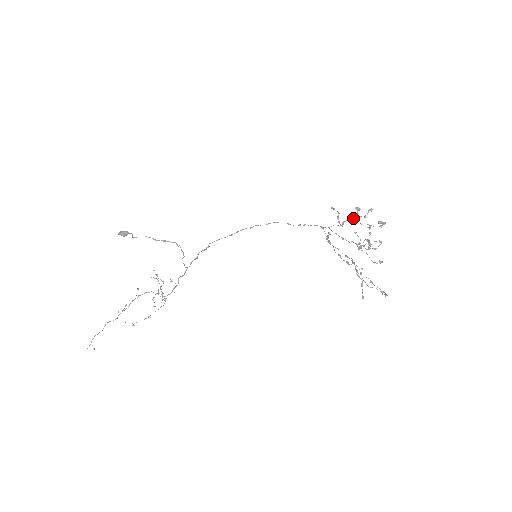
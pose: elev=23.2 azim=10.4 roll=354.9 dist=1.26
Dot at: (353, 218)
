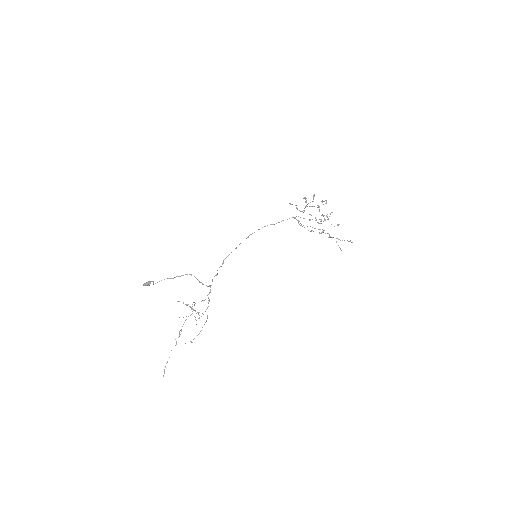
Dot at: occluded
